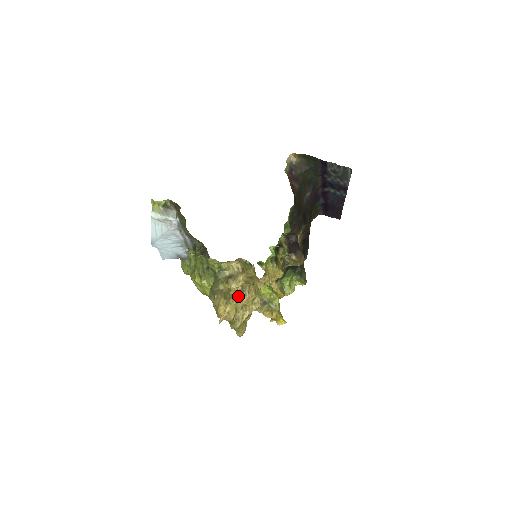
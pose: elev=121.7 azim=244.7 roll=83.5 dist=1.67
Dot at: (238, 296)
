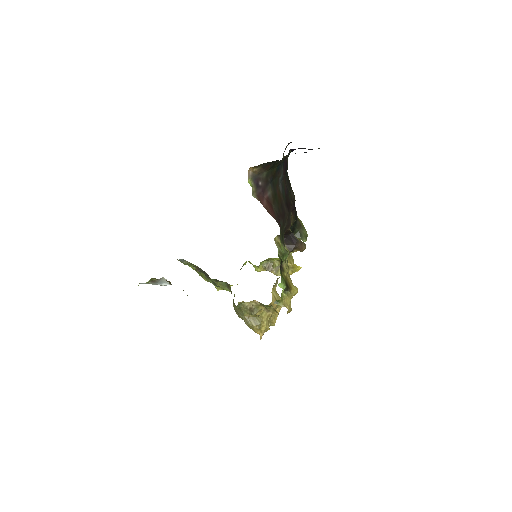
Dot at: (265, 315)
